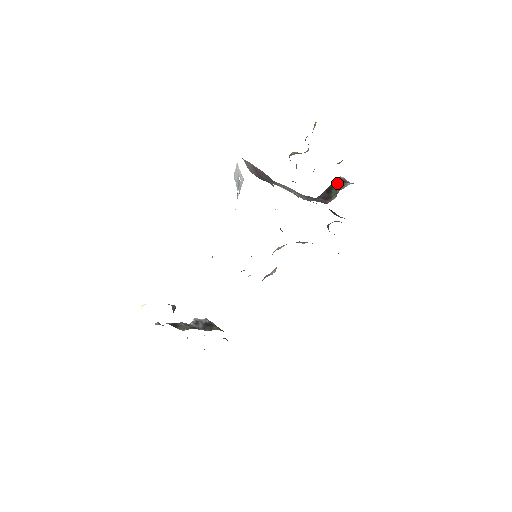
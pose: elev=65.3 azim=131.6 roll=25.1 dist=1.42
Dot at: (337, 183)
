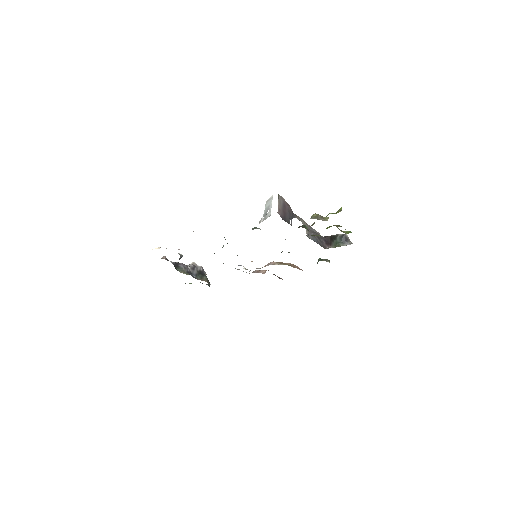
Dot at: (341, 237)
